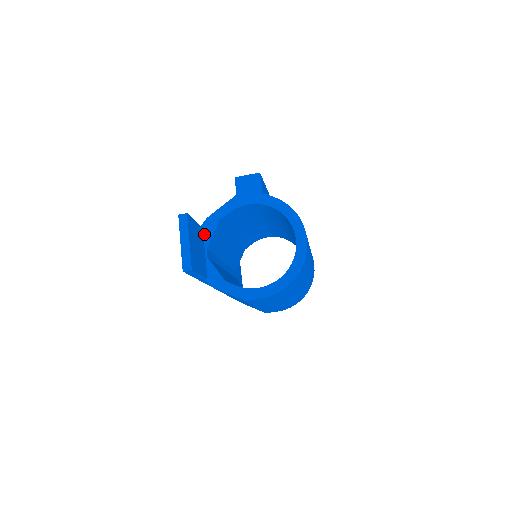
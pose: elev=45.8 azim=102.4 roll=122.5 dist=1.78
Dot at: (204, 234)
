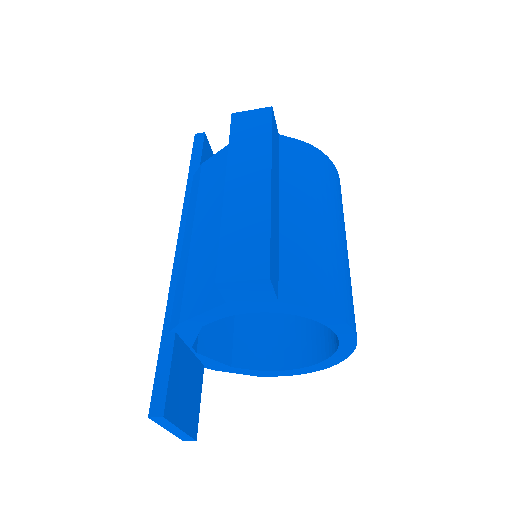
Dot at: (181, 337)
